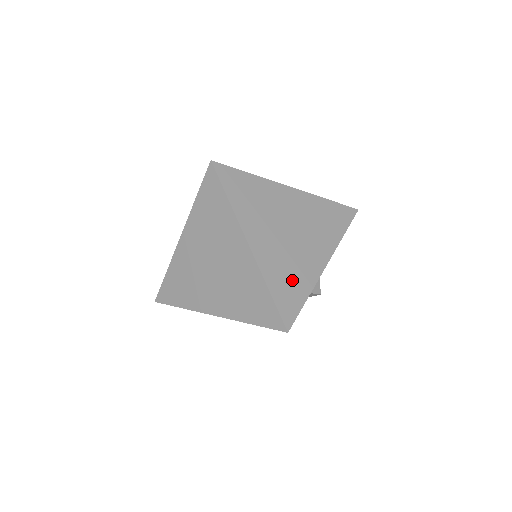
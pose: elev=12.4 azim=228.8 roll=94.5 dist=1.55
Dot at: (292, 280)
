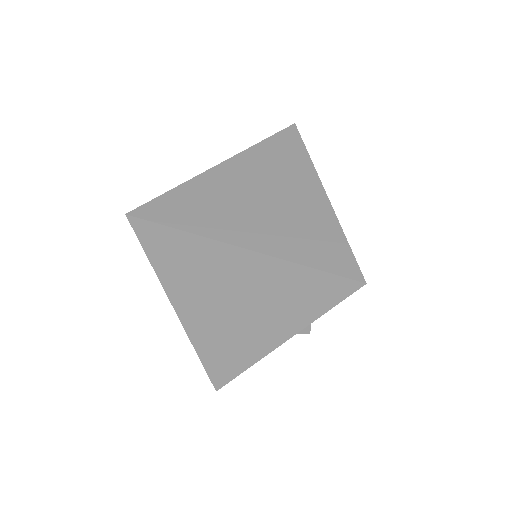
Dot at: (227, 352)
